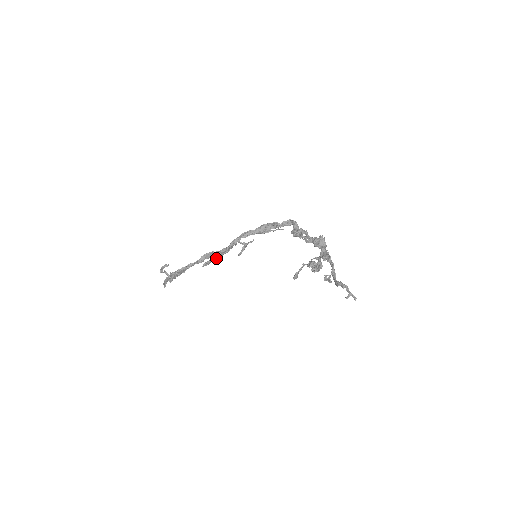
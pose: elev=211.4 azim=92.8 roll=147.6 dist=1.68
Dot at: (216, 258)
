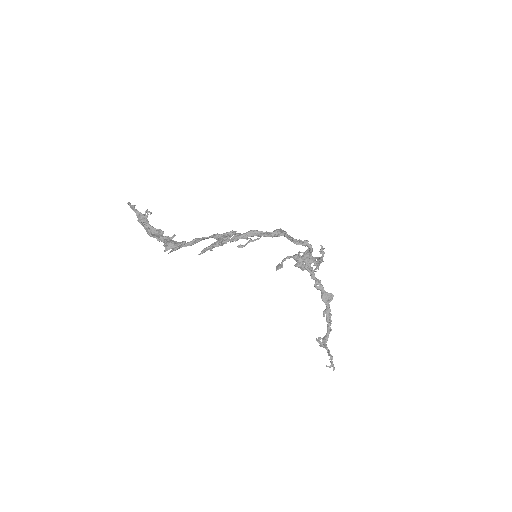
Dot at: occluded
